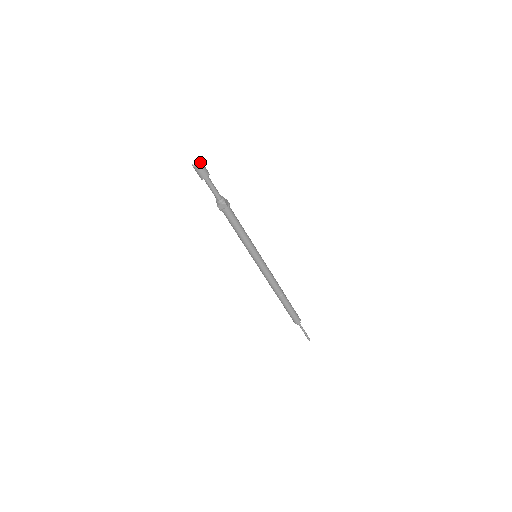
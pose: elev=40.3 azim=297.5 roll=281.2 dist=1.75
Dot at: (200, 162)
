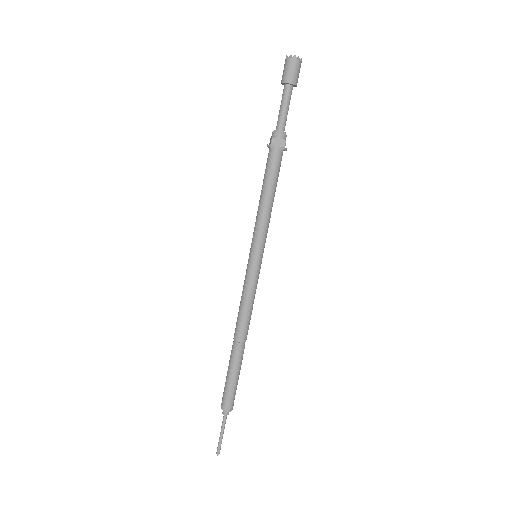
Dot at: (300, 59)
